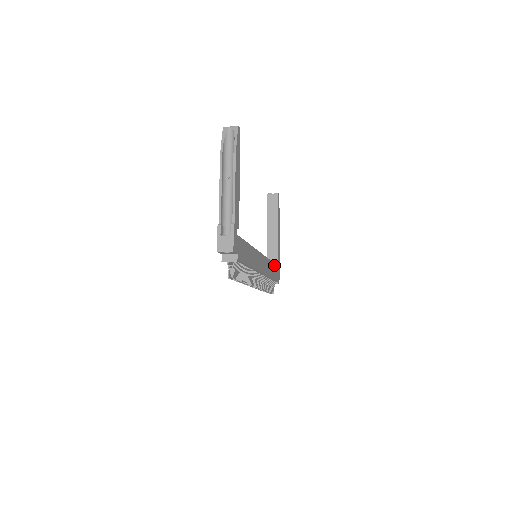
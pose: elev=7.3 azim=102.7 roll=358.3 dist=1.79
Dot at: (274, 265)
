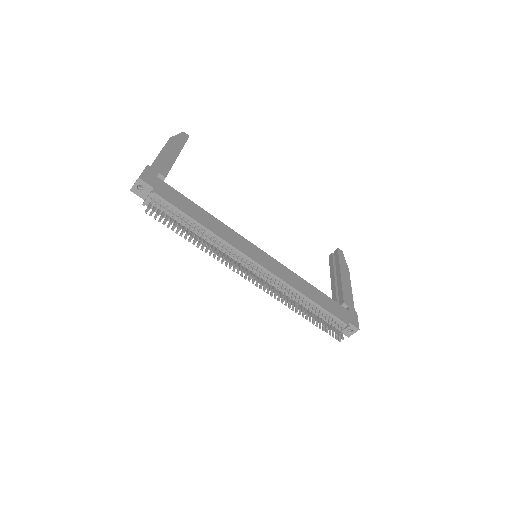
Dot at: (323, 295)
